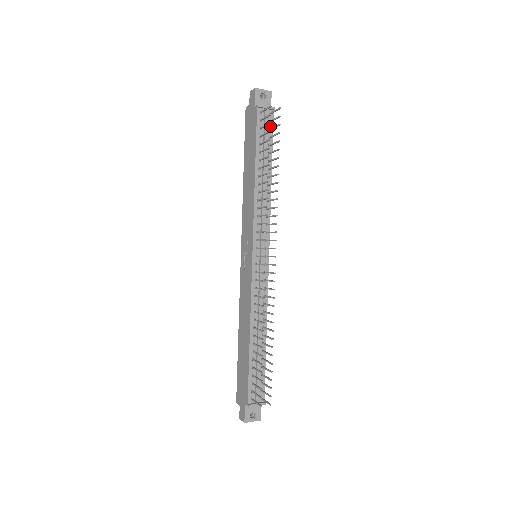
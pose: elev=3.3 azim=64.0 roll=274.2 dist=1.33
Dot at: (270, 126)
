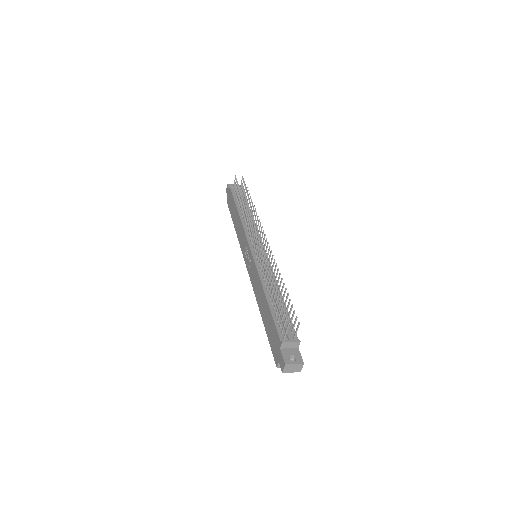
Dot at: (242, 194)
